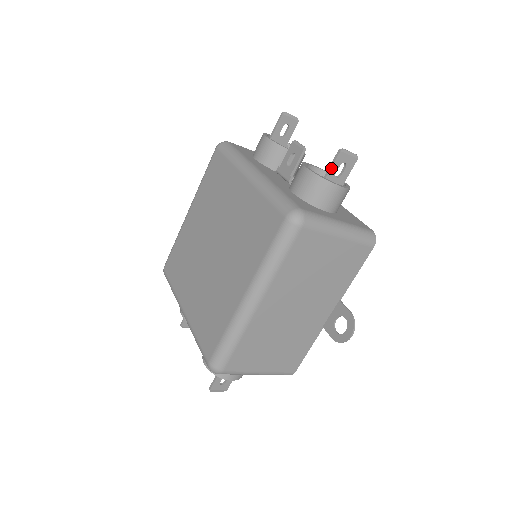
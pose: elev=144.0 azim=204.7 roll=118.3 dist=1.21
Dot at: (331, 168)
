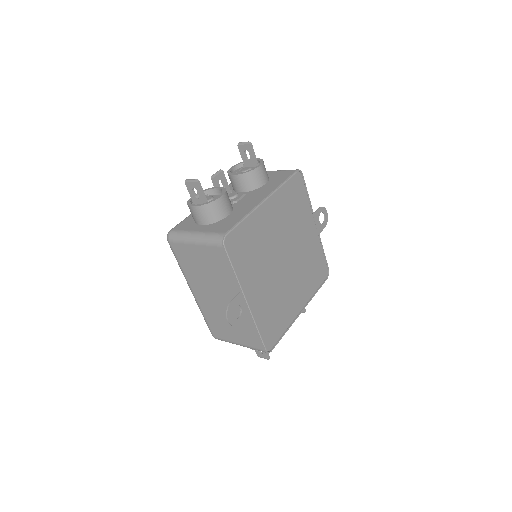
Dot at: (190, 194)
